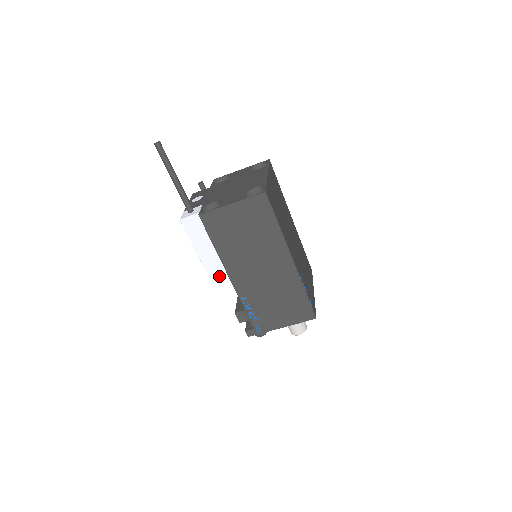
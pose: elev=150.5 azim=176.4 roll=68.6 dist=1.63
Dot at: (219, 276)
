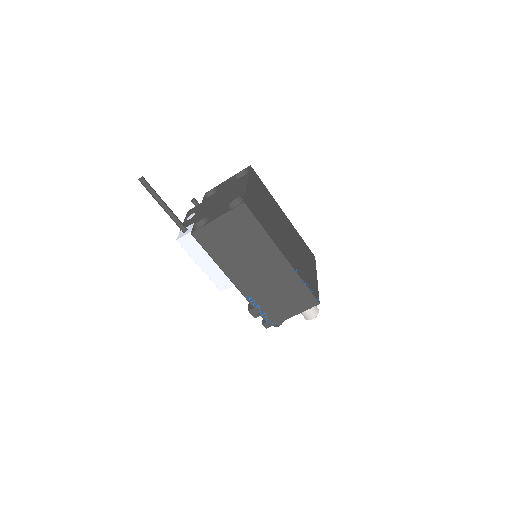
Dot at: (223, 282)
